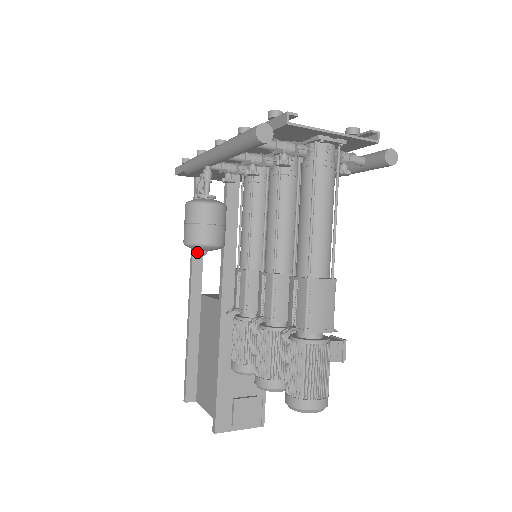
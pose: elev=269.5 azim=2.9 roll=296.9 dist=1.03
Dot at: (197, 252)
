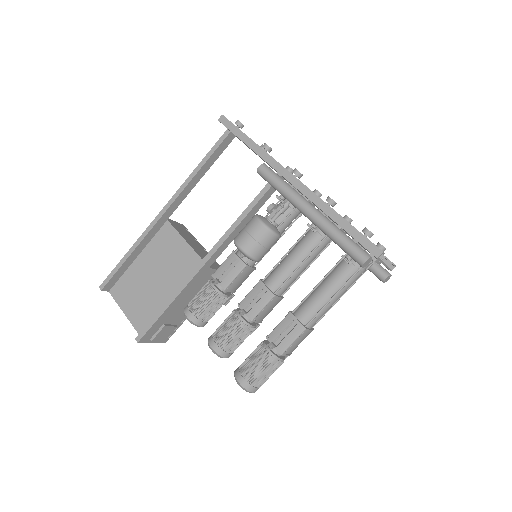
Dot at: (188, 188)
